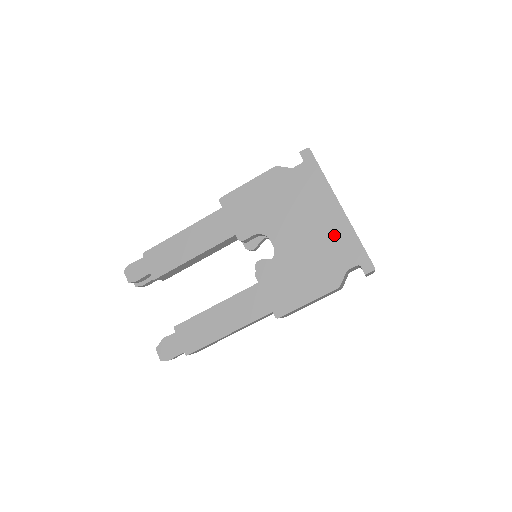
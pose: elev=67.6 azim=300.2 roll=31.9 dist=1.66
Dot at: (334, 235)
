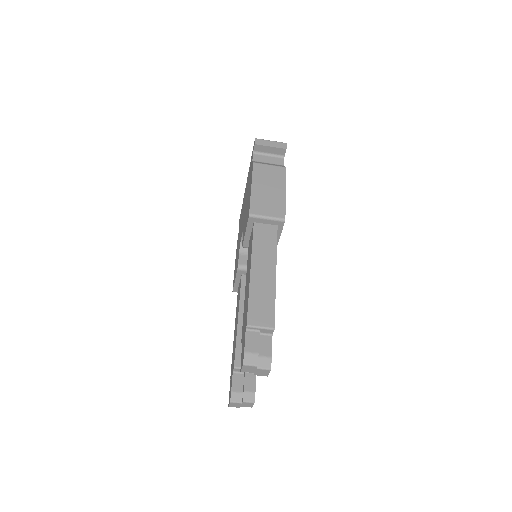
Dot at: occluded
